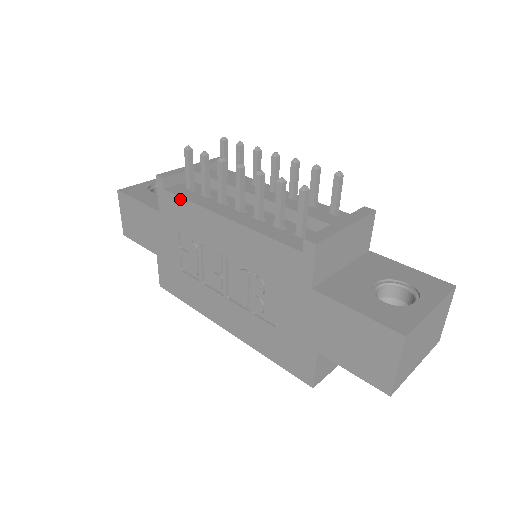
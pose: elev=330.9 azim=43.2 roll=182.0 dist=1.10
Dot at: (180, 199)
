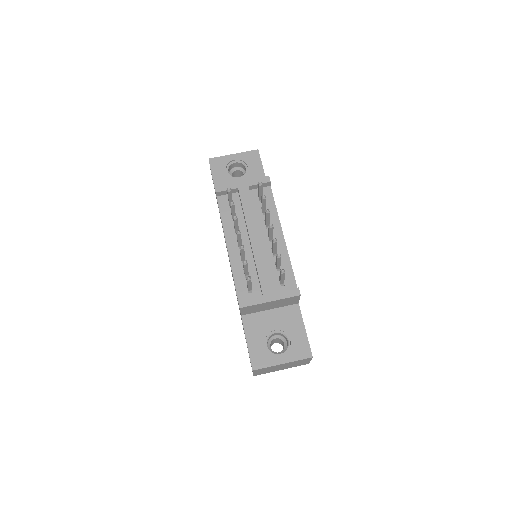
Dot at: occluded
